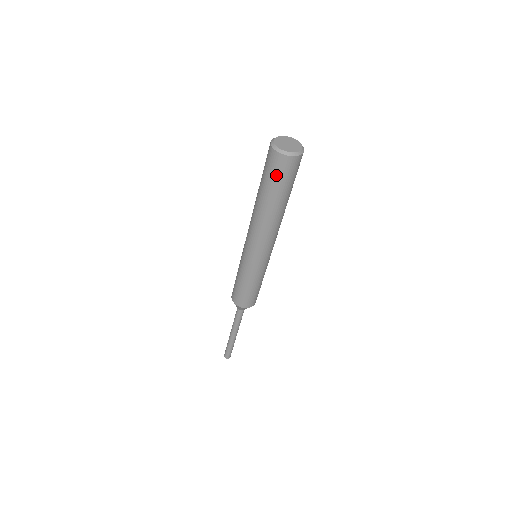
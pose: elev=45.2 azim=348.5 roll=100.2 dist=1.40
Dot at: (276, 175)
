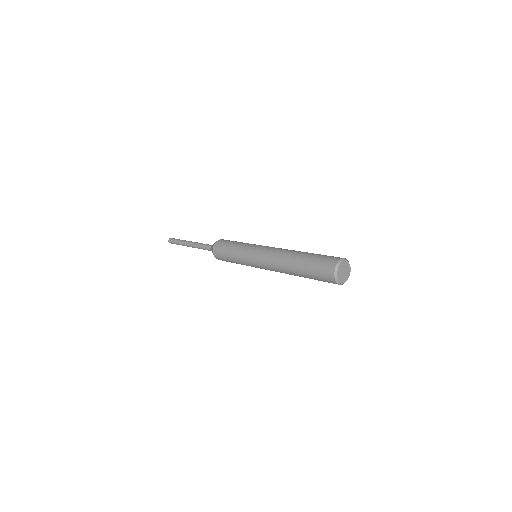
Dot at: (320, 279)
